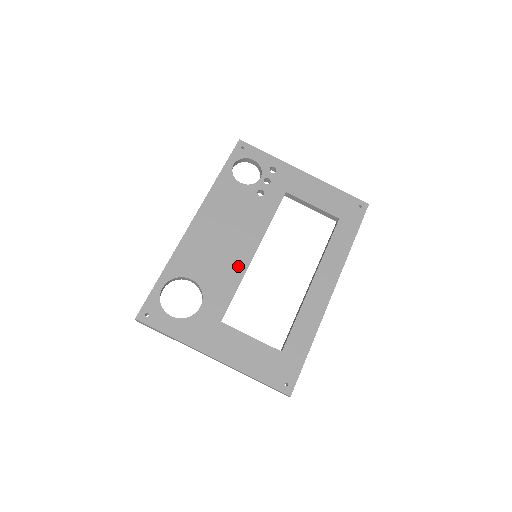
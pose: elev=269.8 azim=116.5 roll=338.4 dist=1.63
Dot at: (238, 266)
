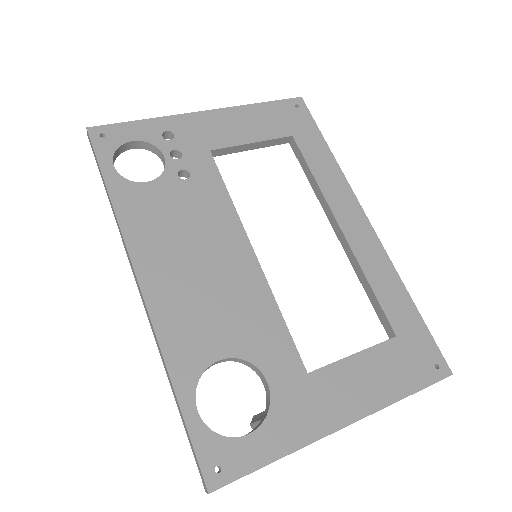
Dot at: (253, 287)
